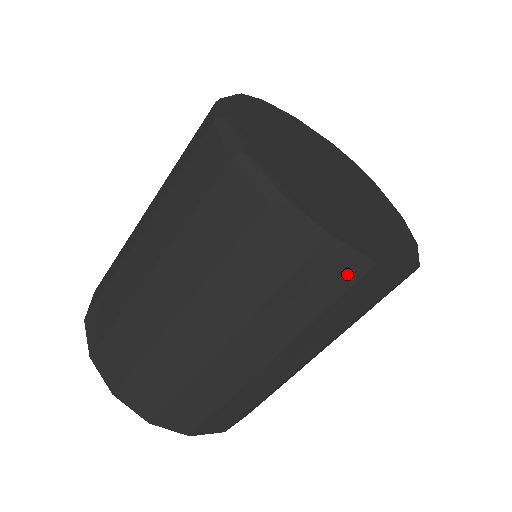
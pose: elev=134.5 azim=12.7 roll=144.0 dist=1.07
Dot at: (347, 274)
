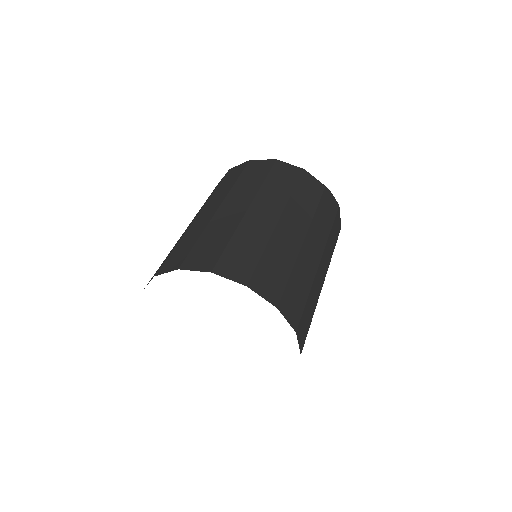
Dot at: (338, 229)
